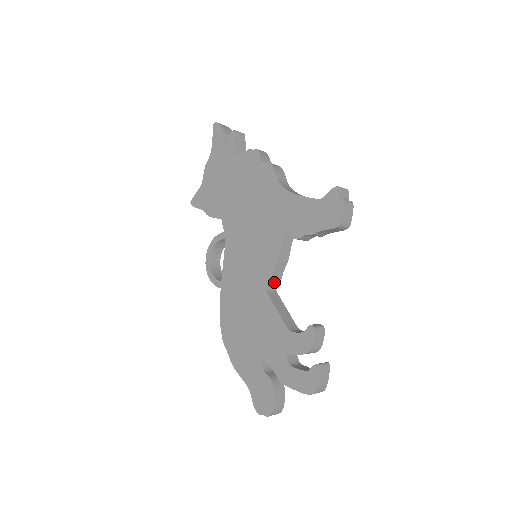
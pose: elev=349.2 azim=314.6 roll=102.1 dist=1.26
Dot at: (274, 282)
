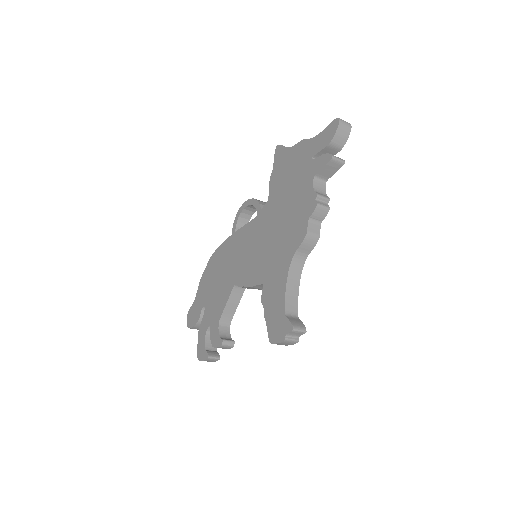
Dot at: (244, 287)
